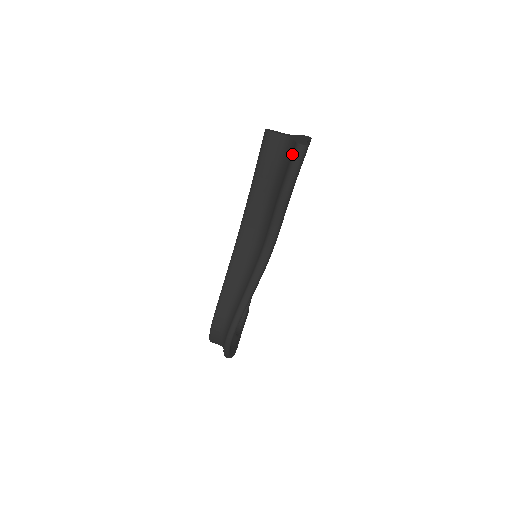
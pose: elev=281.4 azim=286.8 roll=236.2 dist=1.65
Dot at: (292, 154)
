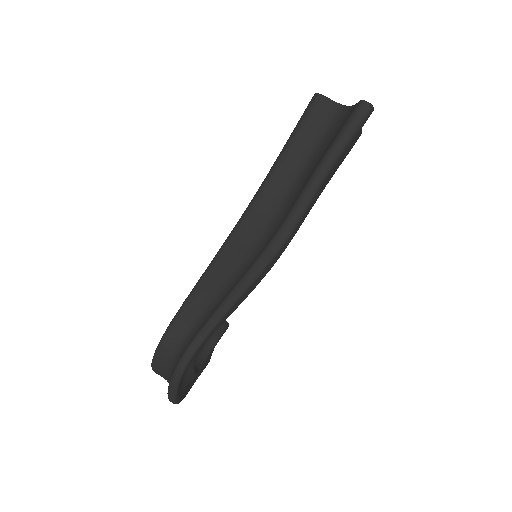
Dot at: (350, 114)
